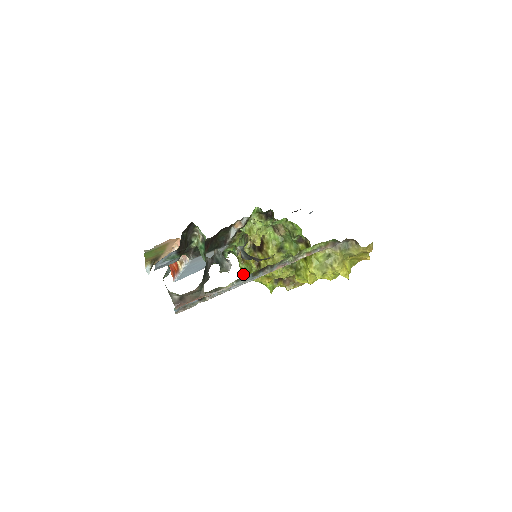
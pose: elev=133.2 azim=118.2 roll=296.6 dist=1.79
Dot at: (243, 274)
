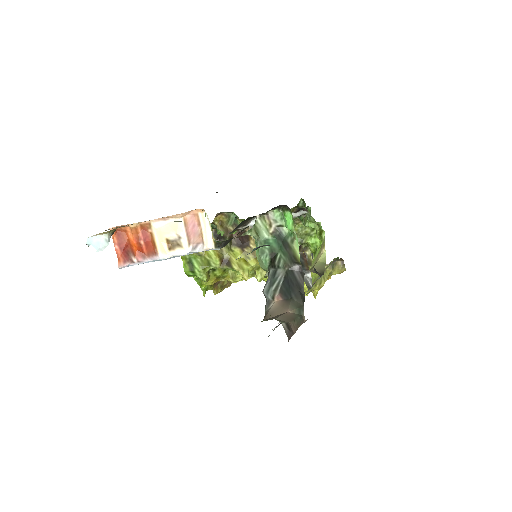
Dot at: (184, 267)
